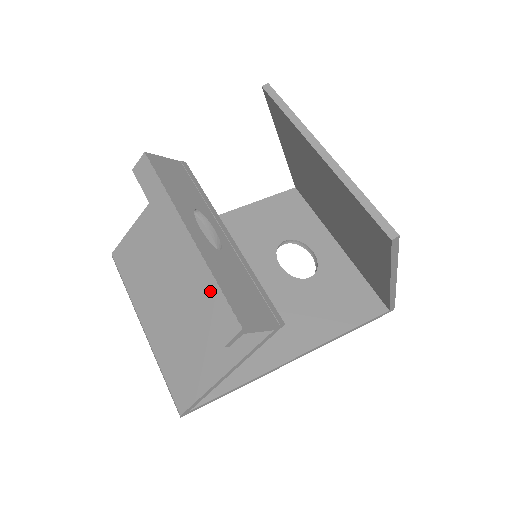
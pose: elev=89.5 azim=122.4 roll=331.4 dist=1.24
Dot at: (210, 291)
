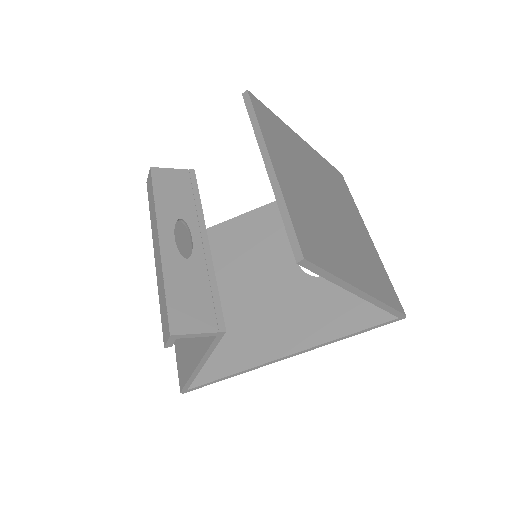
Dot at: (162, 297)
